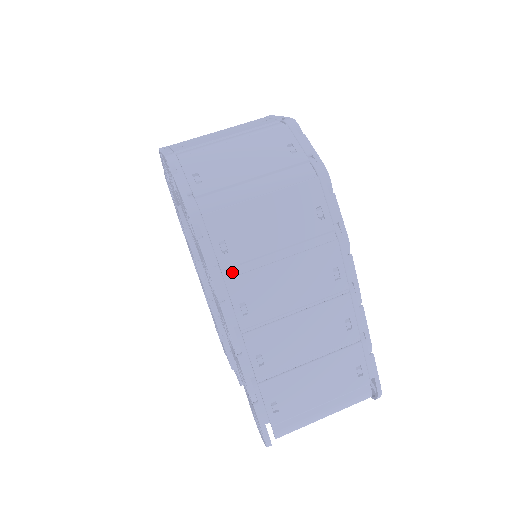
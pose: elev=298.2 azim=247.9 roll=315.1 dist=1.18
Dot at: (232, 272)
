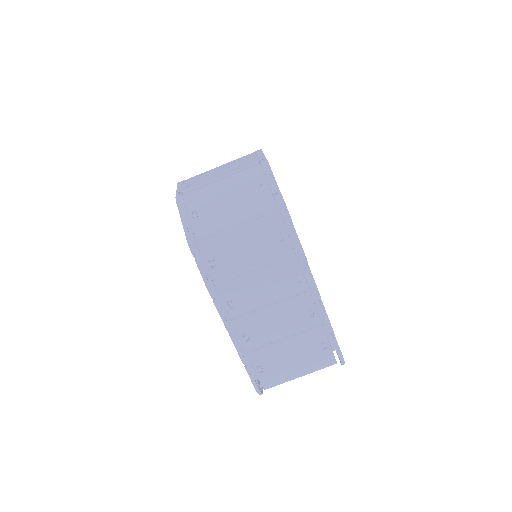
Dot at: (220, 280)
